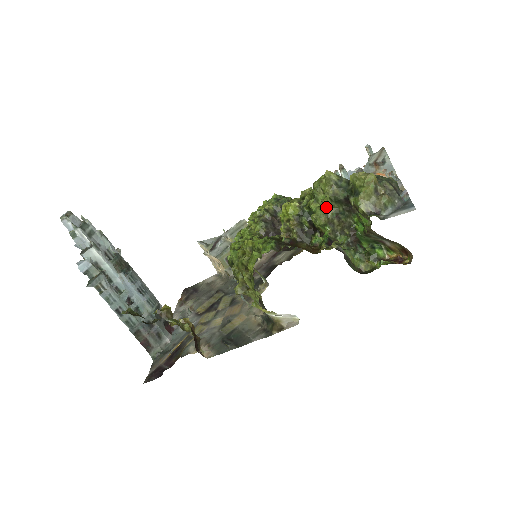
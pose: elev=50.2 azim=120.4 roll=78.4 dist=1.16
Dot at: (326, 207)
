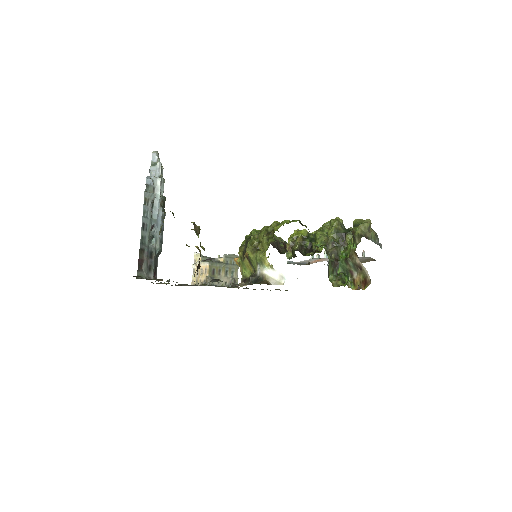
Dot at: (329, 235)
